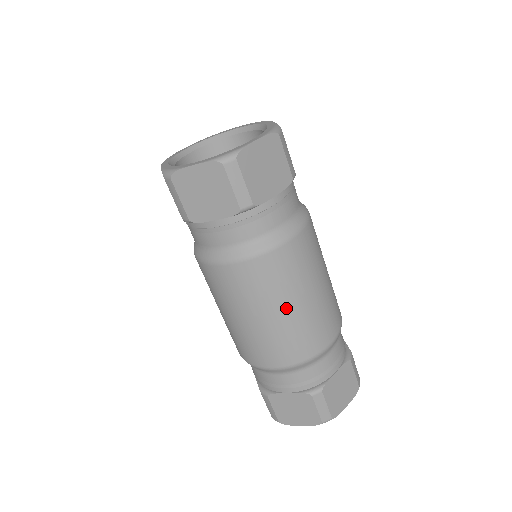
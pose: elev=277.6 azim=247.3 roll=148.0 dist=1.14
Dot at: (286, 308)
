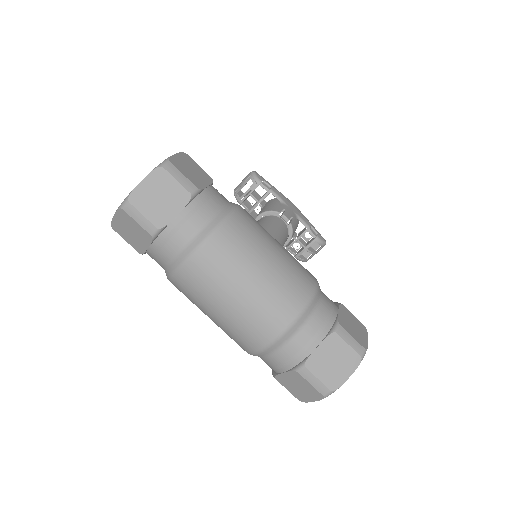
Dot at: (228, 300)
